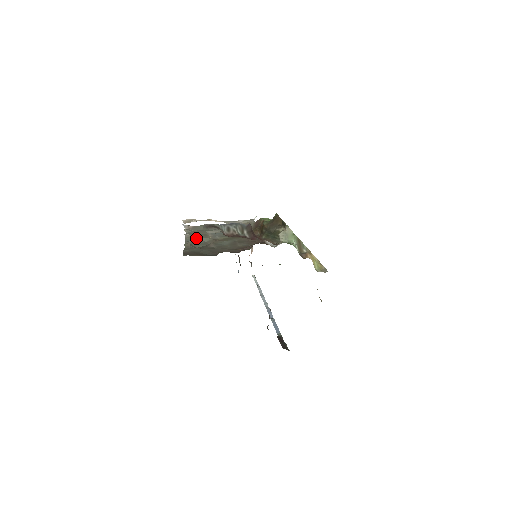
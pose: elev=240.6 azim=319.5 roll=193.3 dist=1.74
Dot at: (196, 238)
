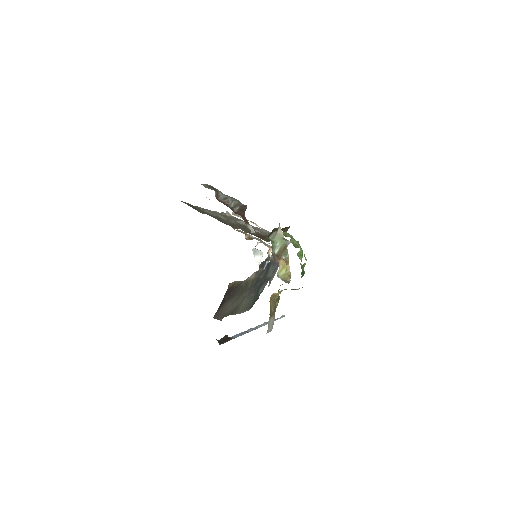
Dot at: (218, 214)
